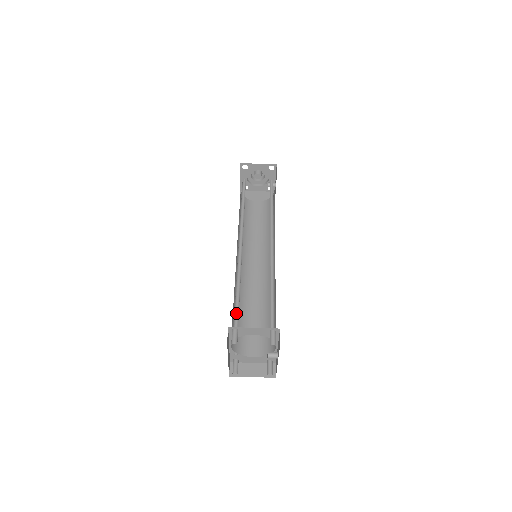
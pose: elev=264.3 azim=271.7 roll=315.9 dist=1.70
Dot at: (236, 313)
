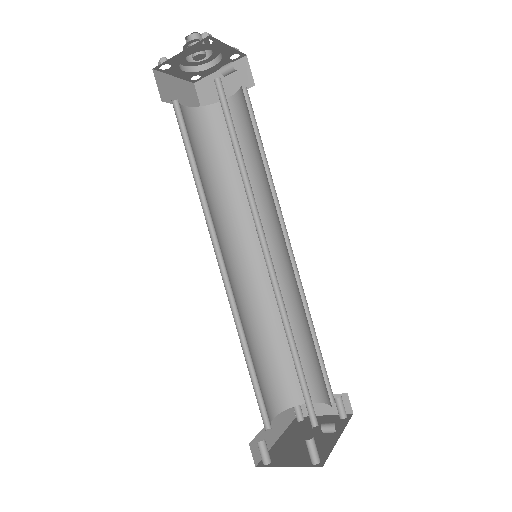
Dot at: (258, 390)
